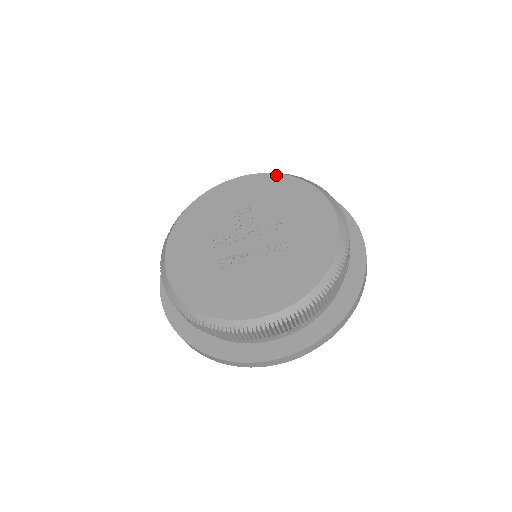
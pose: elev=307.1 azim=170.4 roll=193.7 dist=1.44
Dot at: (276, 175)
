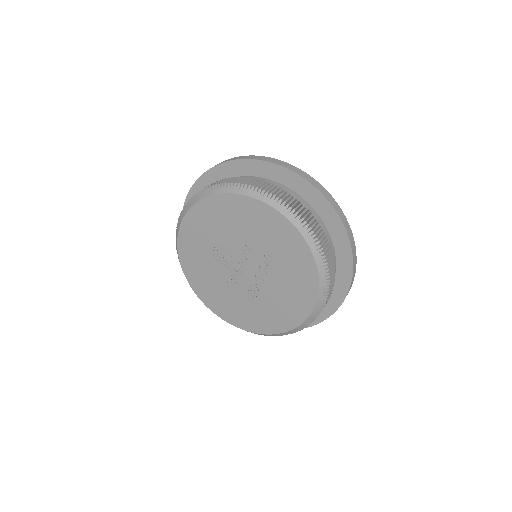
Dot at: (198, 205)
